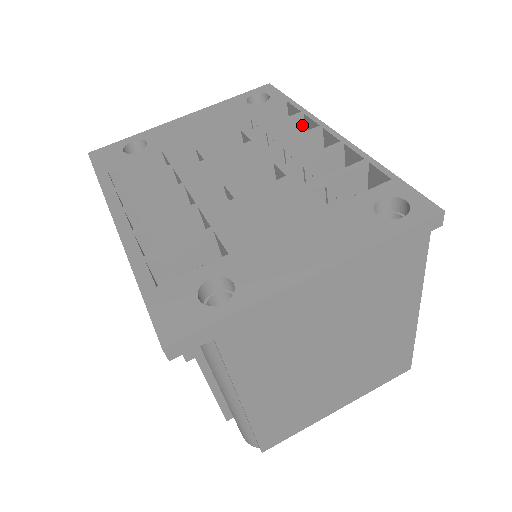
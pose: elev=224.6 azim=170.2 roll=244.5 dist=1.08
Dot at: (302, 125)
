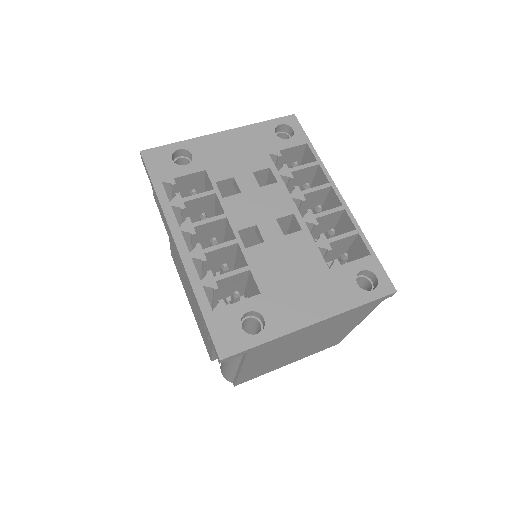
Dot at: (315, 170)
